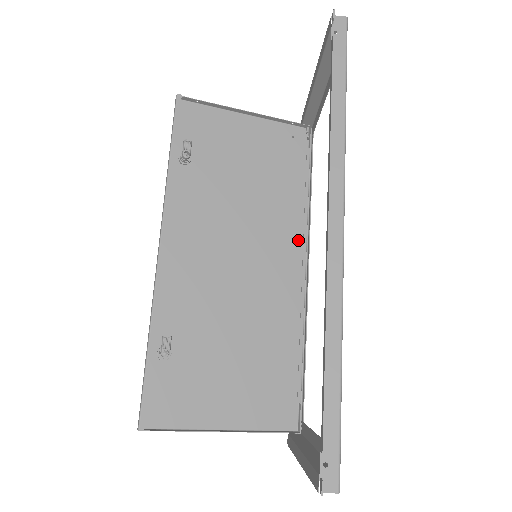
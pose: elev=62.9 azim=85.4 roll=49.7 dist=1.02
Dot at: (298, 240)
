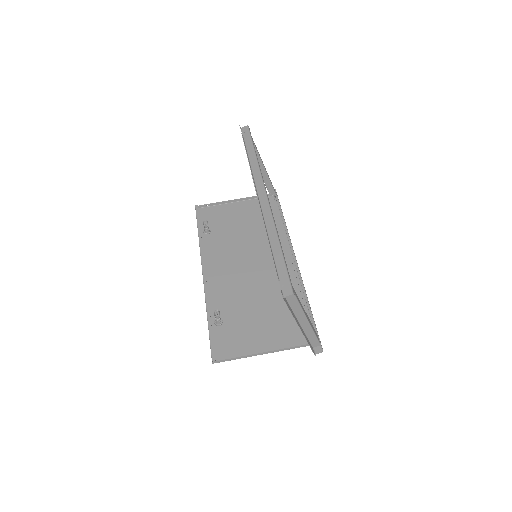
Dot at: (285, 247)
